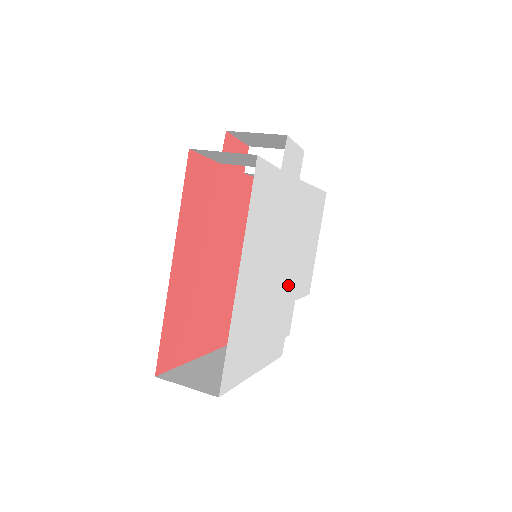
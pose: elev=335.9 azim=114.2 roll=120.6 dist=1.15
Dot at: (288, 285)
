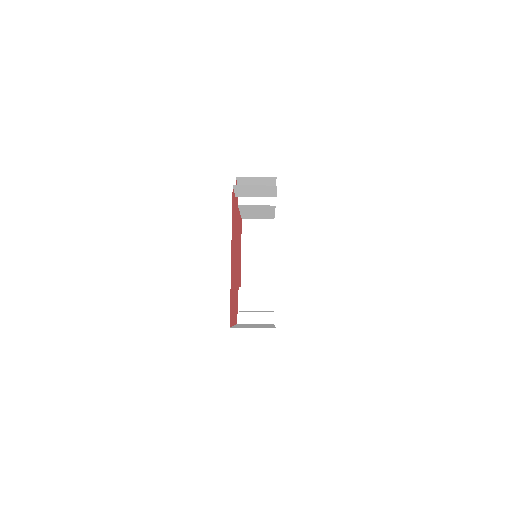
Dot at: occluded
